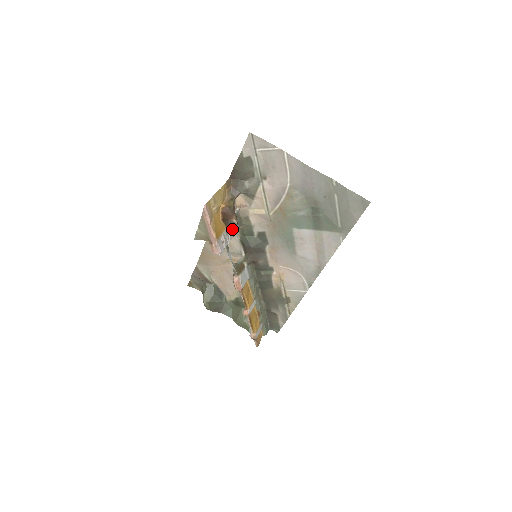
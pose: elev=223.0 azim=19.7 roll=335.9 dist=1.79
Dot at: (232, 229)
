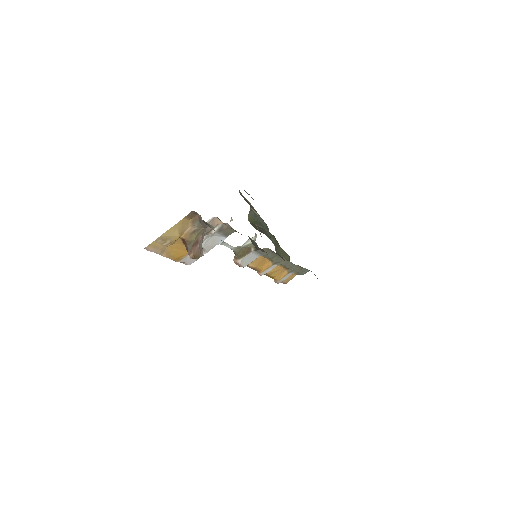
Dot at: (213, 240)
